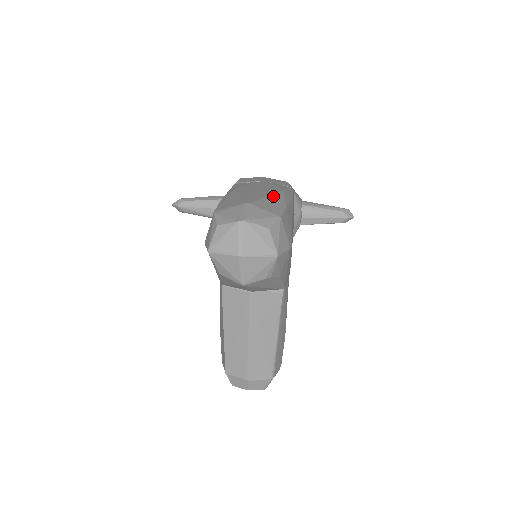
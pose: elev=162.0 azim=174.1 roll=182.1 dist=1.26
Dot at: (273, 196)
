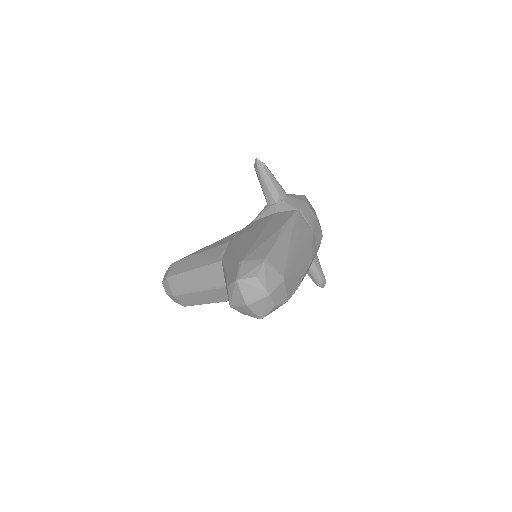
Dot at: (301, 271)
